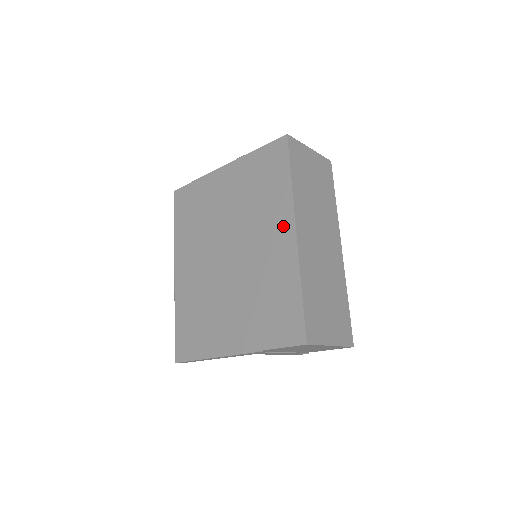
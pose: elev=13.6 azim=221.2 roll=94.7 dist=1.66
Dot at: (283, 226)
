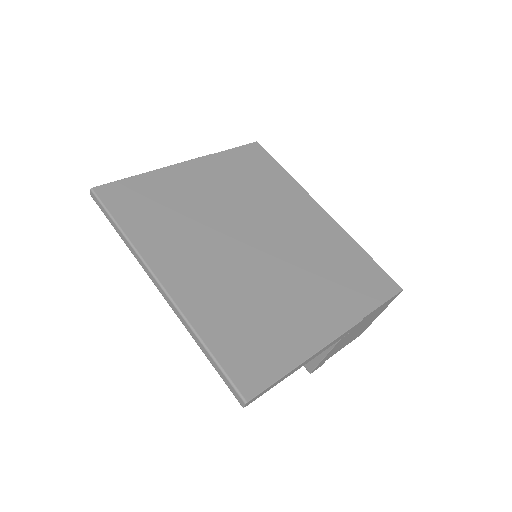
Dot at: (307, 206)
